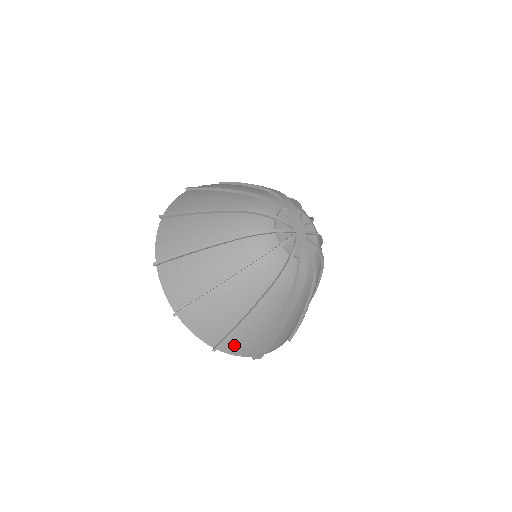
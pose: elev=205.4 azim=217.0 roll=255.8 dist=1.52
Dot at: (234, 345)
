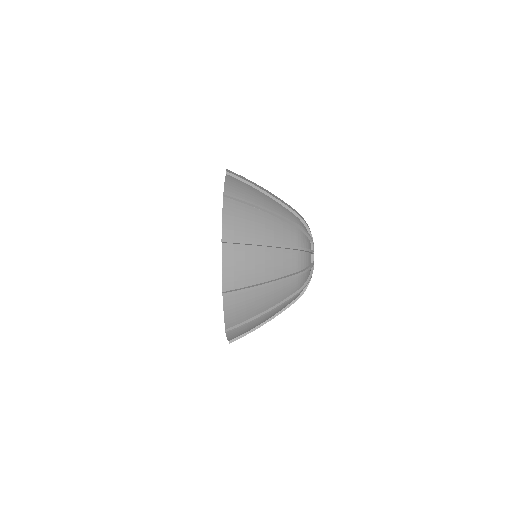
Dot at: occluded
